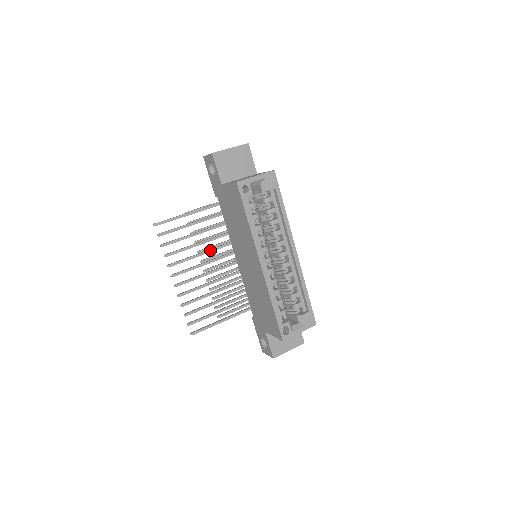
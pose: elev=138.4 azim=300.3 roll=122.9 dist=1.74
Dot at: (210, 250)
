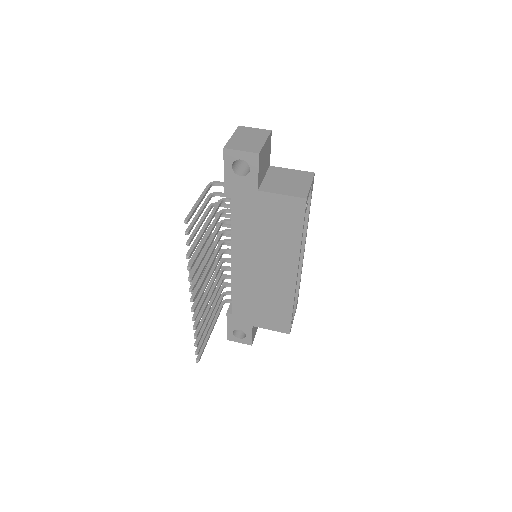
Dot at: (213, 261)
